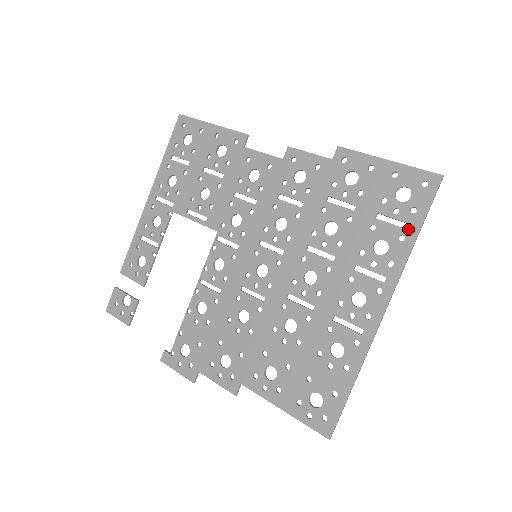
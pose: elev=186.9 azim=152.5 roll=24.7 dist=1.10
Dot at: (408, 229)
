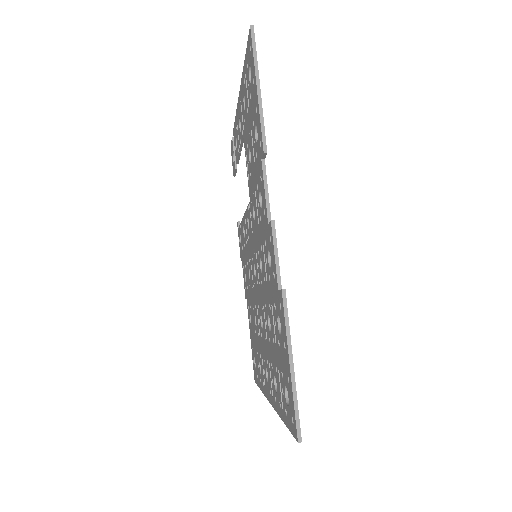
Dot at: (282, 410)
